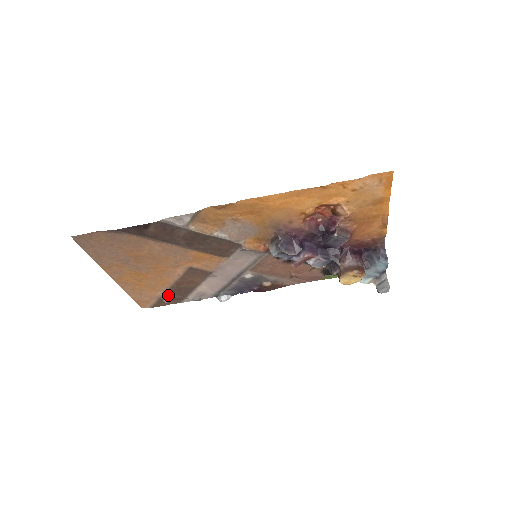
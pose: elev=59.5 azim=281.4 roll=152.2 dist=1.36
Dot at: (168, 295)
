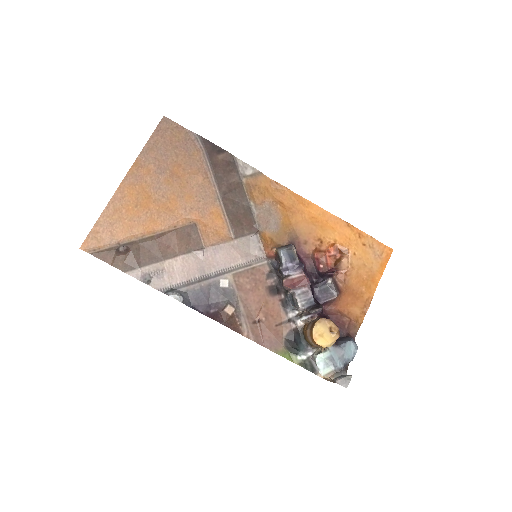
Dot at: (133, 246)
